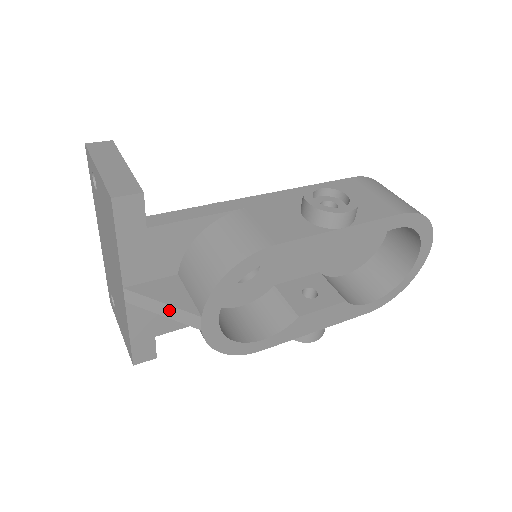
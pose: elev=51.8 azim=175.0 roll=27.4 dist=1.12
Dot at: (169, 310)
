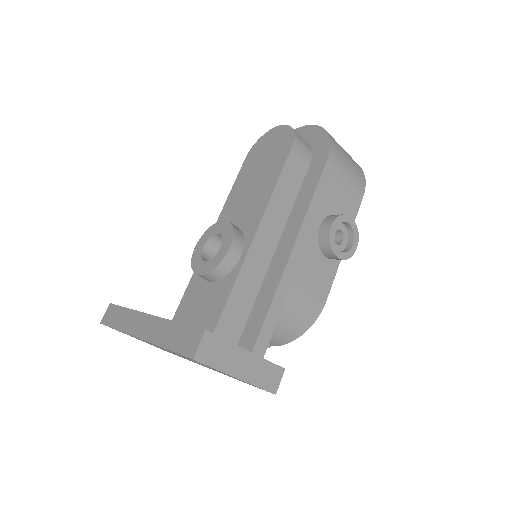
Dot at: occluded
